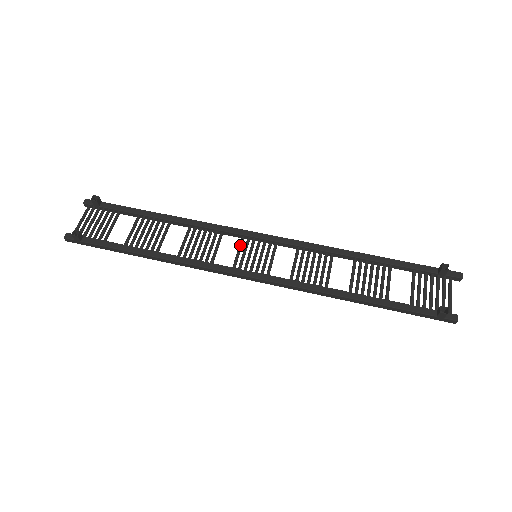
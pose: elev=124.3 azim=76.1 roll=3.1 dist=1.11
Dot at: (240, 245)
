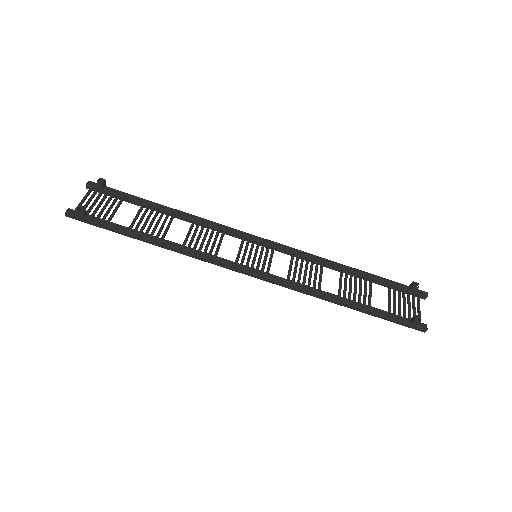
Dot at: (241, 244)
